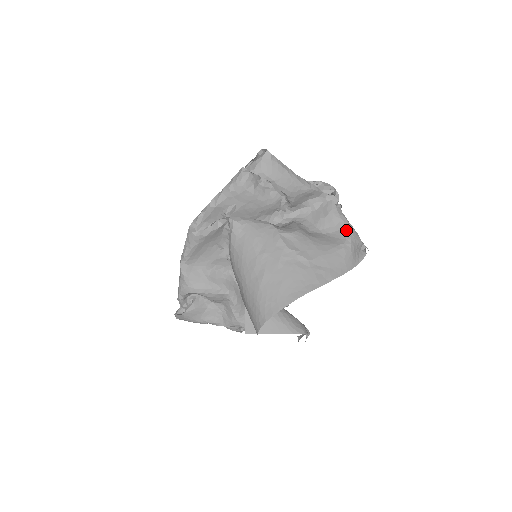
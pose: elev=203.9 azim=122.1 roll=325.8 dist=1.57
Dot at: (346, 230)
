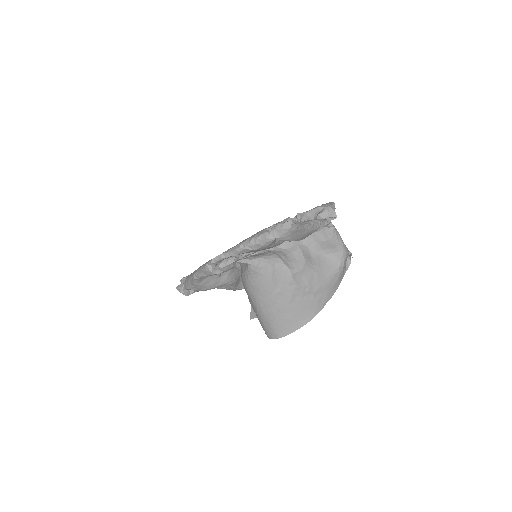
Dot at: (341, 254)
